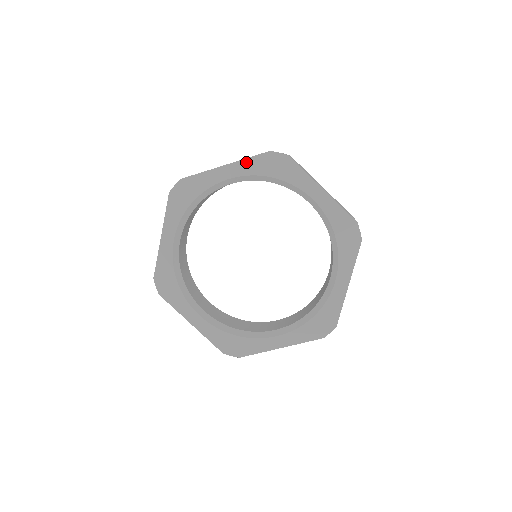
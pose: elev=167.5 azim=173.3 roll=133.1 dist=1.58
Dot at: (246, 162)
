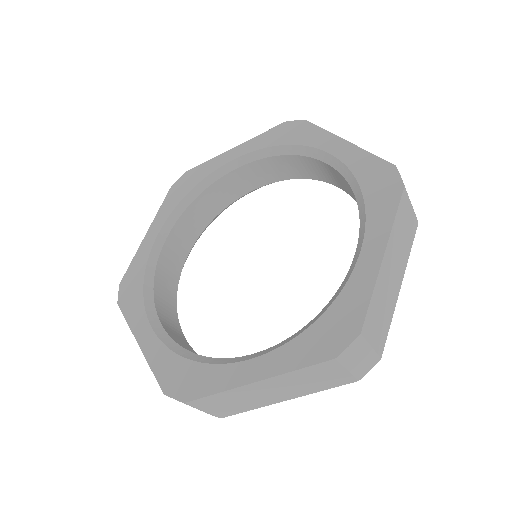
Dot at: (161, 211)
